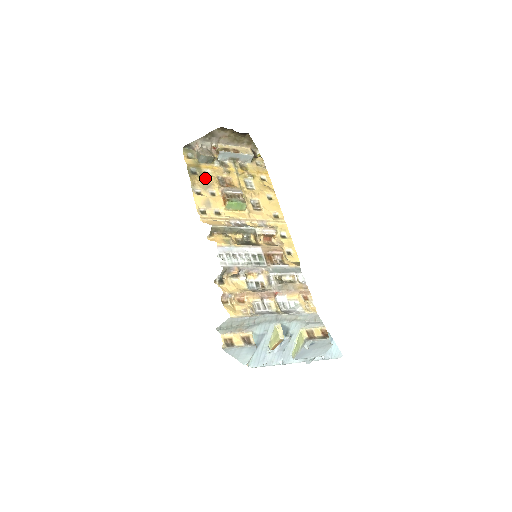
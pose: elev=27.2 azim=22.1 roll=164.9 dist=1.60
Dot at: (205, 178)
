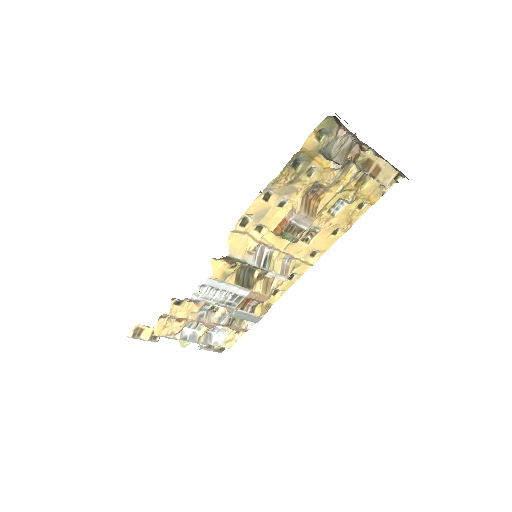
Dot at: (299, 179)
